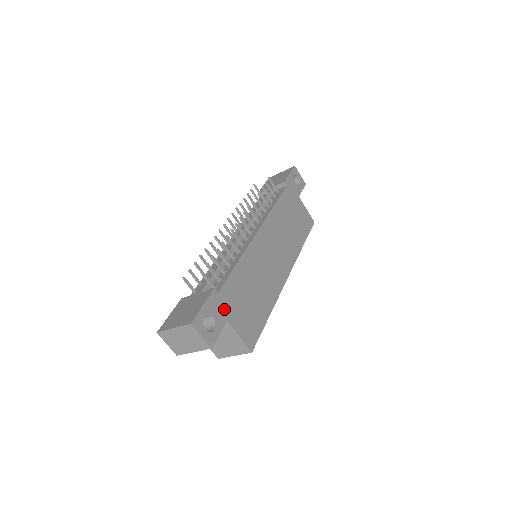
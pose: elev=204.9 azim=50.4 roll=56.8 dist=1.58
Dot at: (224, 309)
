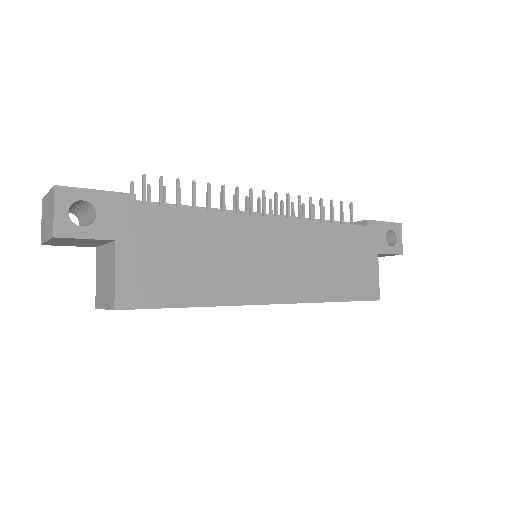
Dot at: (125, 226)
